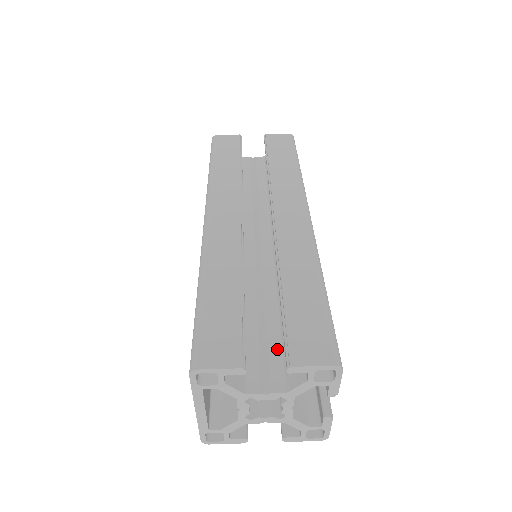
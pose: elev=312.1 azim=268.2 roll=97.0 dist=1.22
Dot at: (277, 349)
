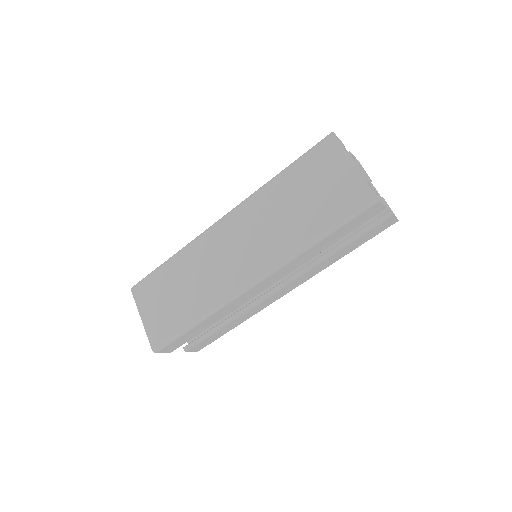
Dot at: occluded
